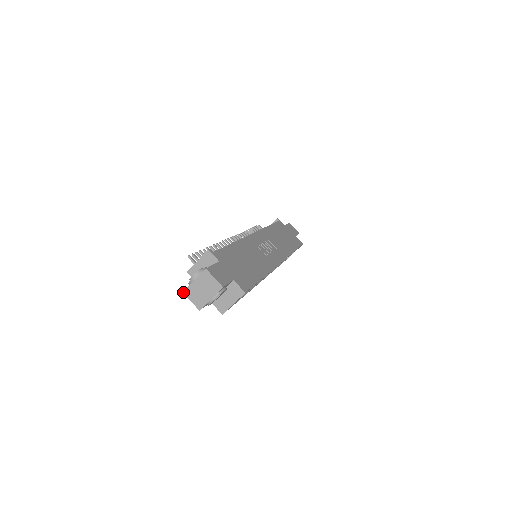
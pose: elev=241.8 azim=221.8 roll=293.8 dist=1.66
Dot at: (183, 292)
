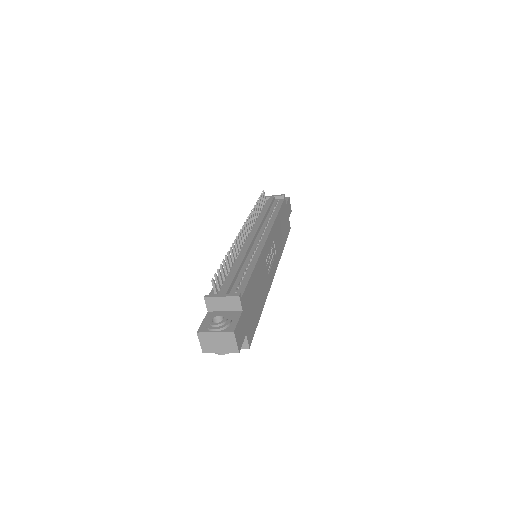
Dot at: (197, 333)
